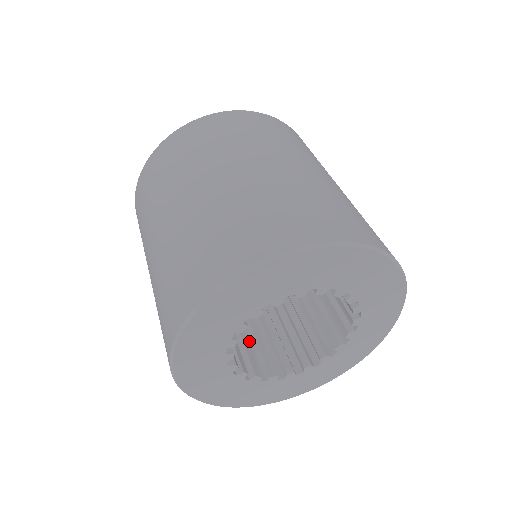
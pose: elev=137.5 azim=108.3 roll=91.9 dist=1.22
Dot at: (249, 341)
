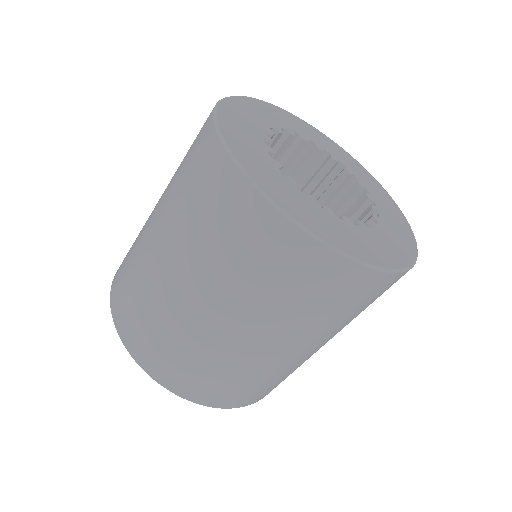
Dot at: occluded
